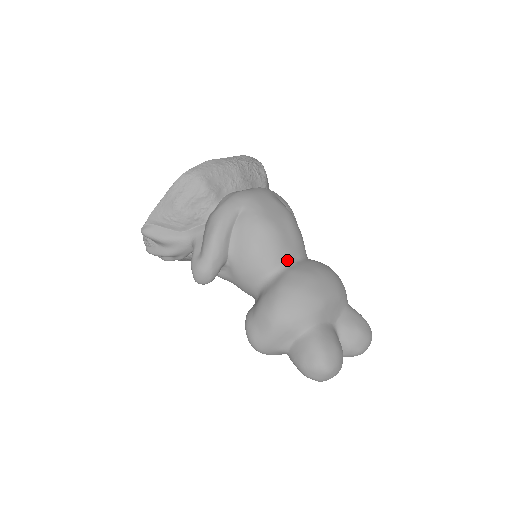
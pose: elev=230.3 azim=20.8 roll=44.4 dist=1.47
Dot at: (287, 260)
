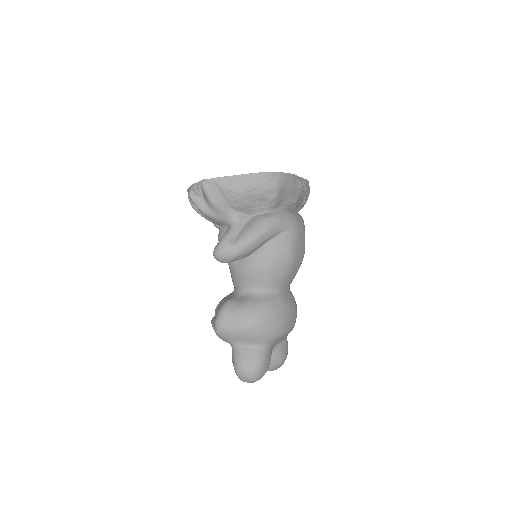
Dot at: (282, 286)
